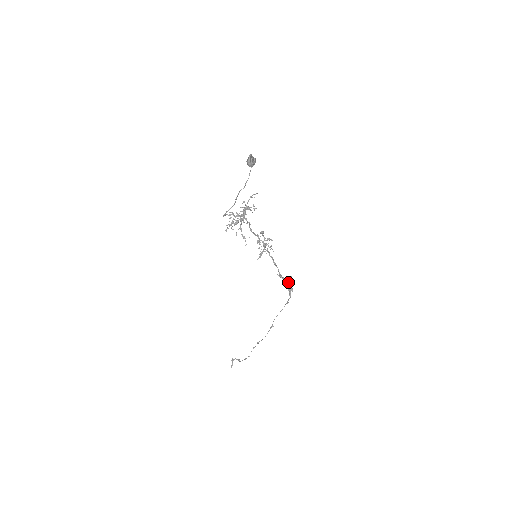
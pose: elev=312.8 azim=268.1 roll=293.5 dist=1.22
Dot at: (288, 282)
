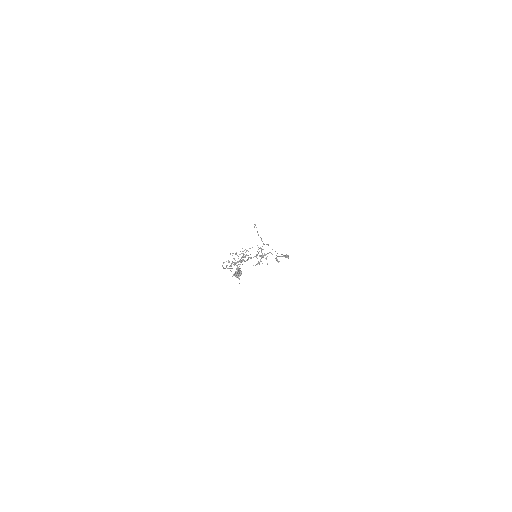
Dot at: (285, 257)
